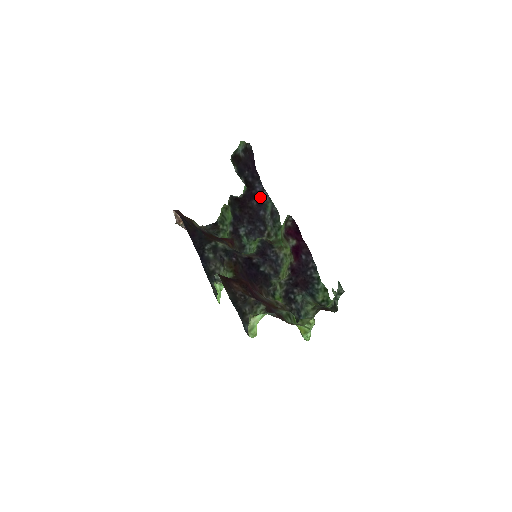
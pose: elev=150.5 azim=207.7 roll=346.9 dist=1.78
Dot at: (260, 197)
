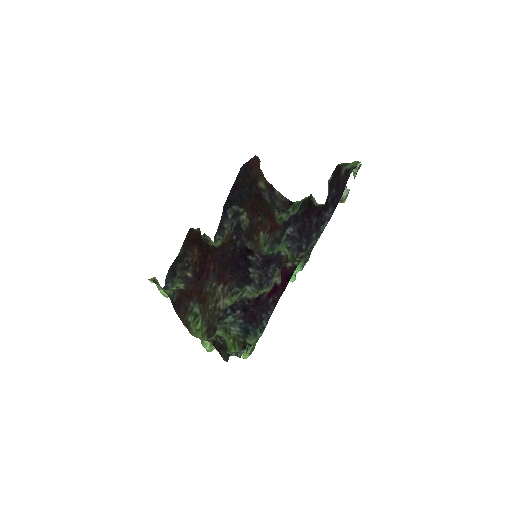
Dot at: (321, 222)
